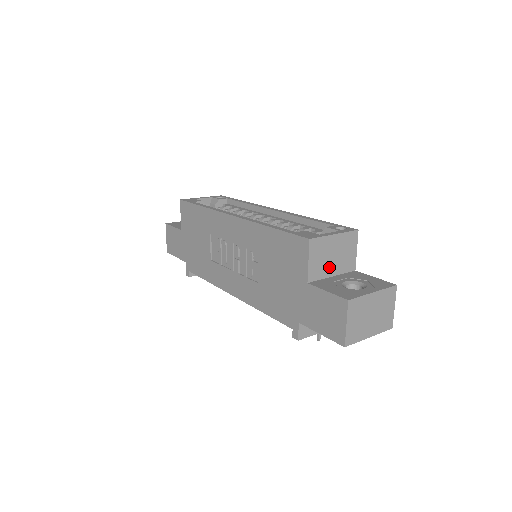
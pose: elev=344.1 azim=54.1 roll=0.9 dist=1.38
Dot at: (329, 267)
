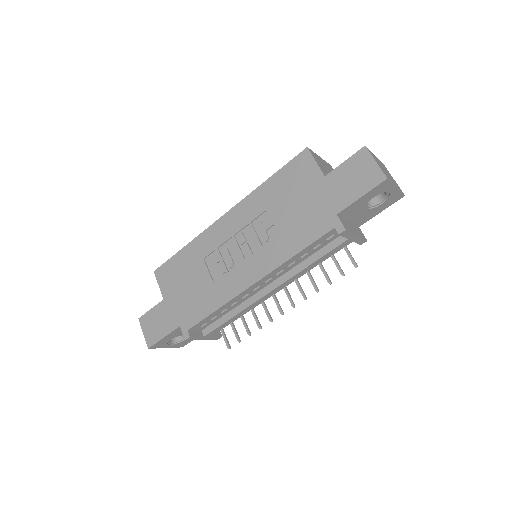
Dot at: occluded
